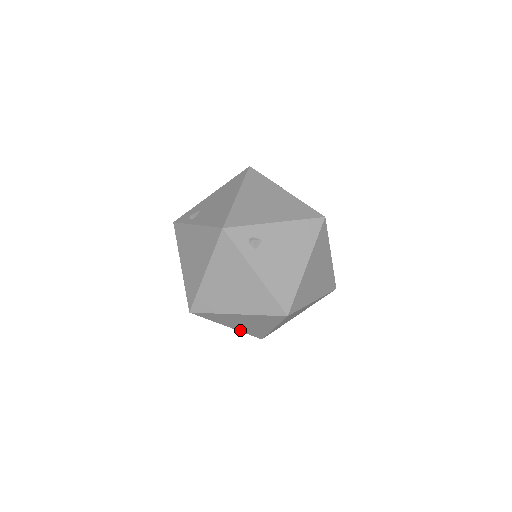
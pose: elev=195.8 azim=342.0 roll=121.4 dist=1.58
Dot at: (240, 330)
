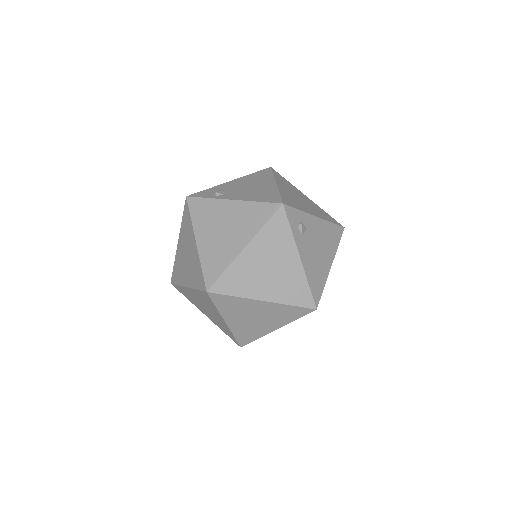
Dot at: (233, 329)
